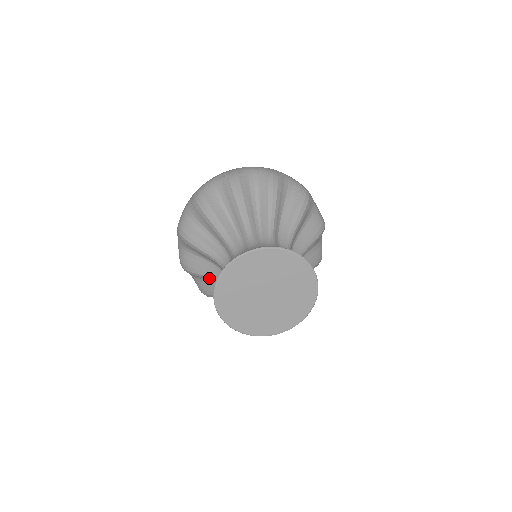
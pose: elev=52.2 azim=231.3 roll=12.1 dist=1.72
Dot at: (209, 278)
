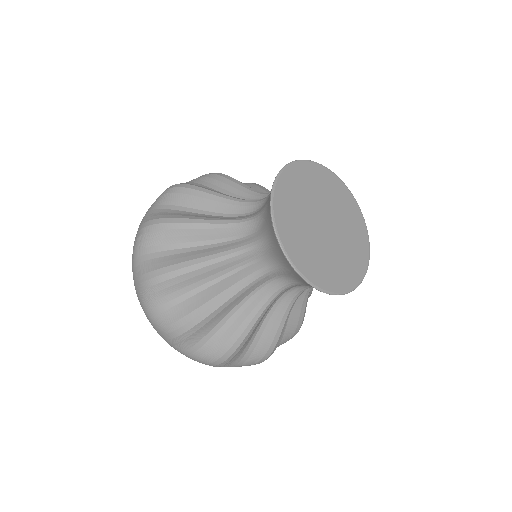
Dot at: (214, 262)
